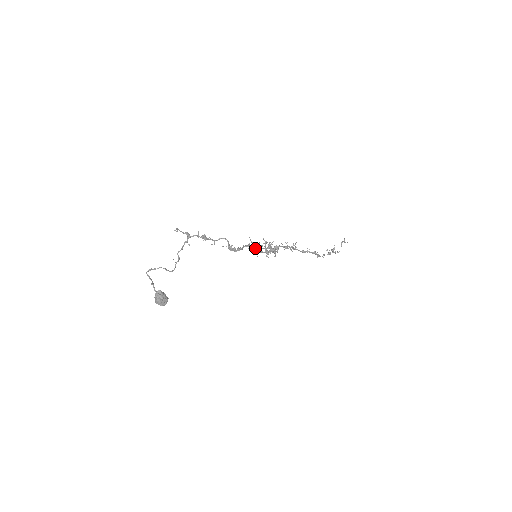
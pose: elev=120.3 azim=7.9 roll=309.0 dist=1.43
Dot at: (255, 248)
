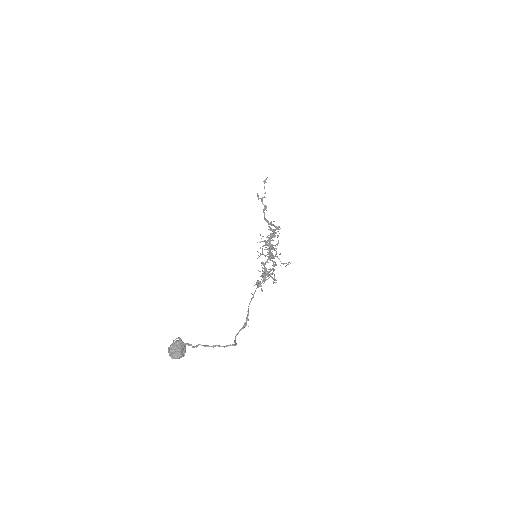
Dot at: (272, 258)
